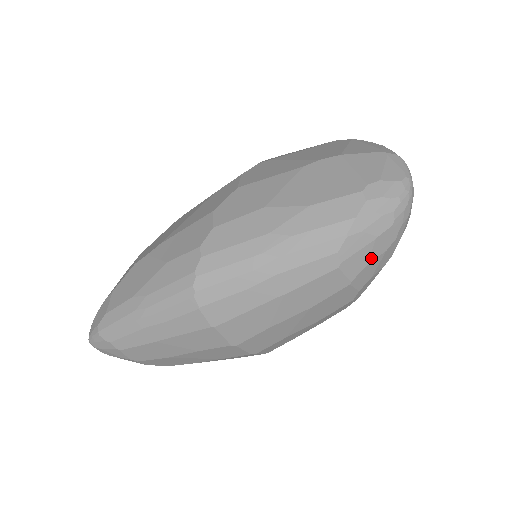
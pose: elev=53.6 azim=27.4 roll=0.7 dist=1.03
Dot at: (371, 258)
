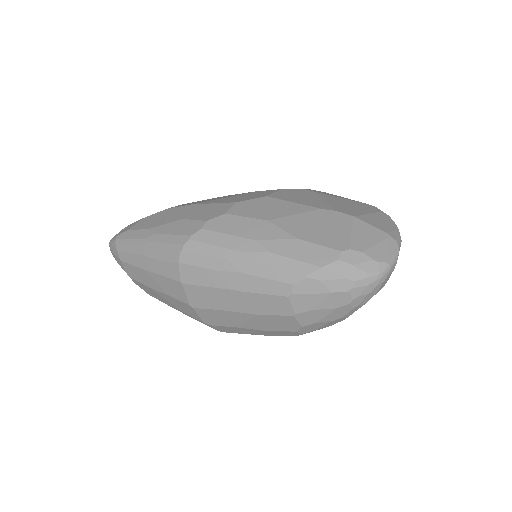
Dot at: (320, 306)
